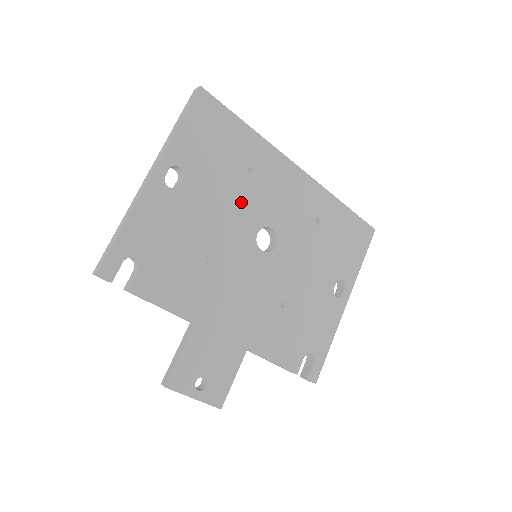
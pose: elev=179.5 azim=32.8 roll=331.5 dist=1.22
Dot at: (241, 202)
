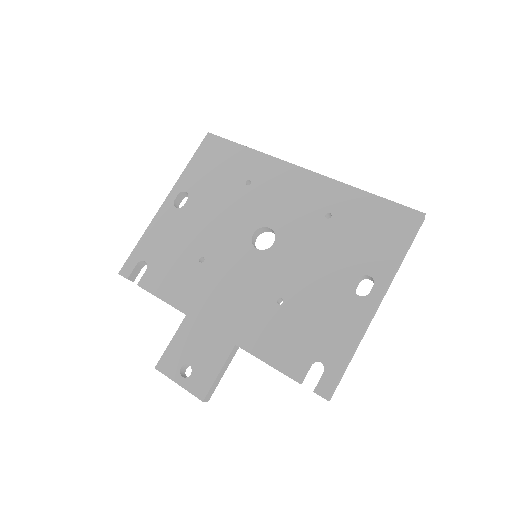
Dot at: (238, 209)
